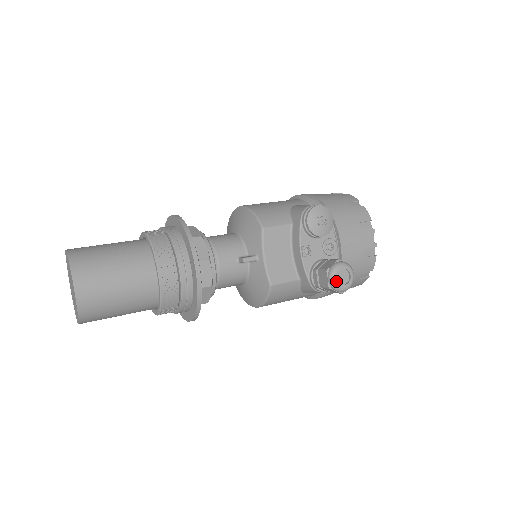
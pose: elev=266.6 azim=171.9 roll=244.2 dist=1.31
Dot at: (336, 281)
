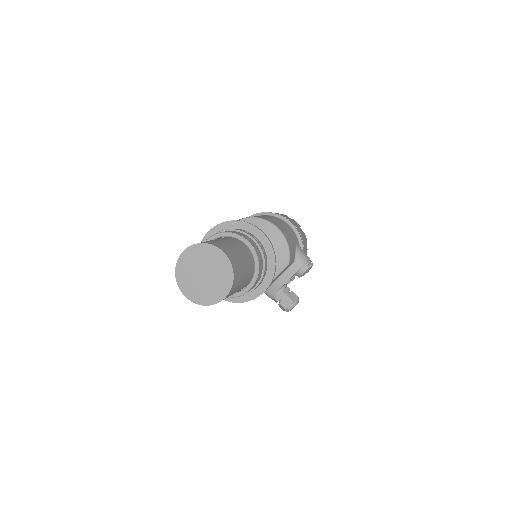
Dot at: occluded
